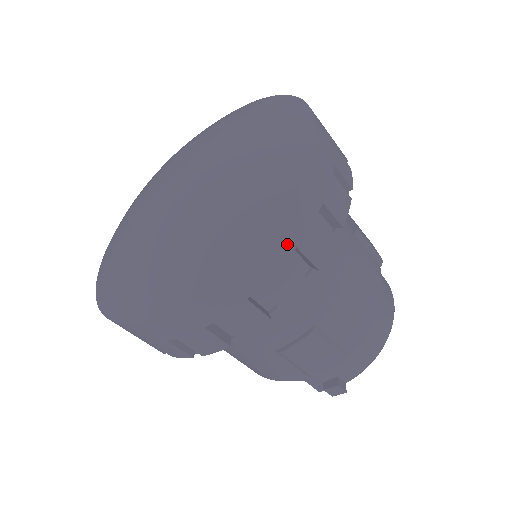
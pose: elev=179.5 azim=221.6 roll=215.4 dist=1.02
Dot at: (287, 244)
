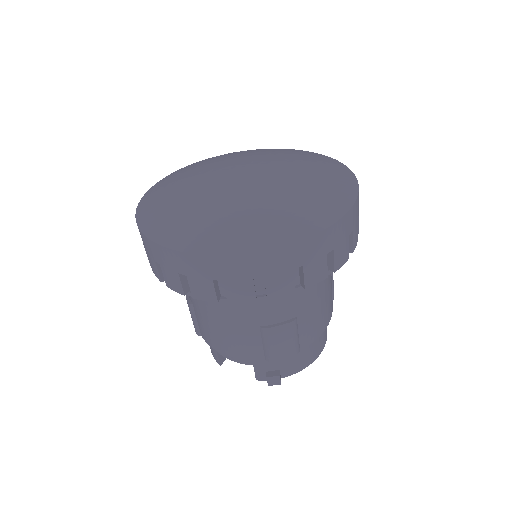
Dot at: (331, 244)
